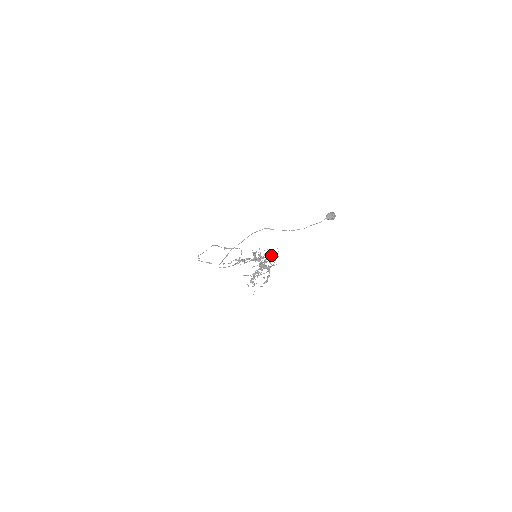
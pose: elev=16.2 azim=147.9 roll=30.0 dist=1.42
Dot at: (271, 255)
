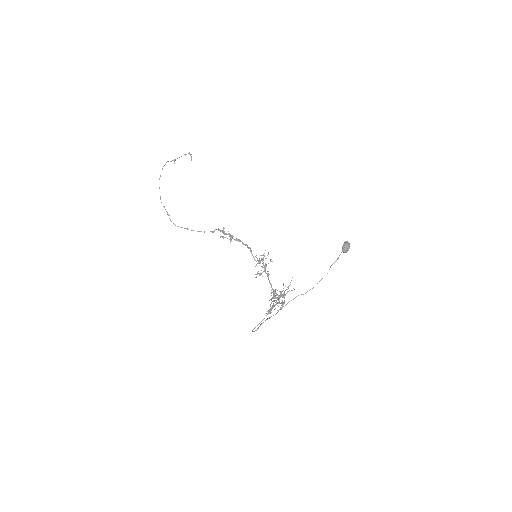
Dot at: occluded
